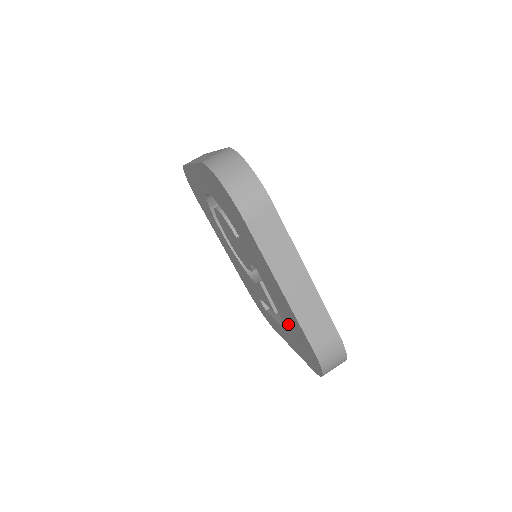
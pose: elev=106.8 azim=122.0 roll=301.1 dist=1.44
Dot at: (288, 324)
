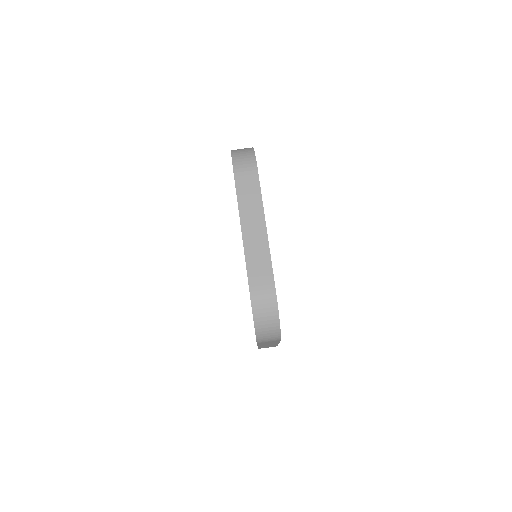
Dot at: occluded
